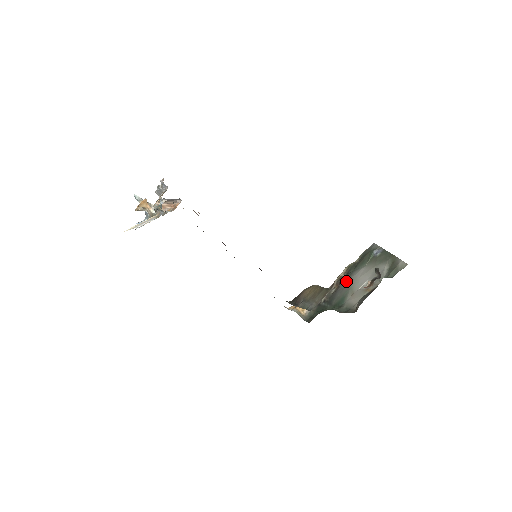
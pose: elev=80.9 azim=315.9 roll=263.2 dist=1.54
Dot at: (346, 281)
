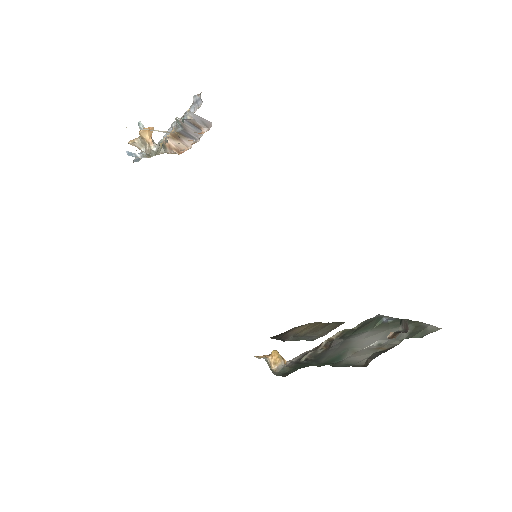
Dot at: (342, 342)
